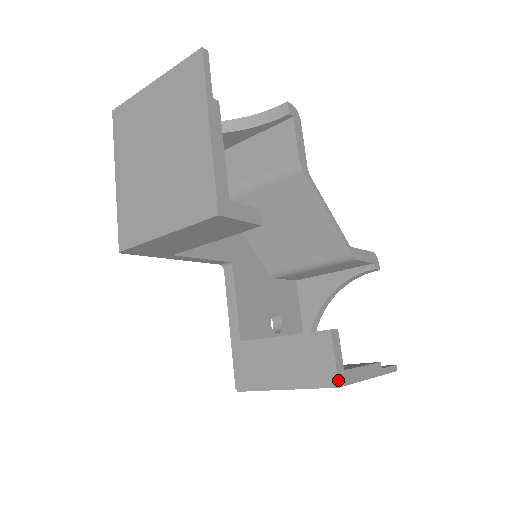
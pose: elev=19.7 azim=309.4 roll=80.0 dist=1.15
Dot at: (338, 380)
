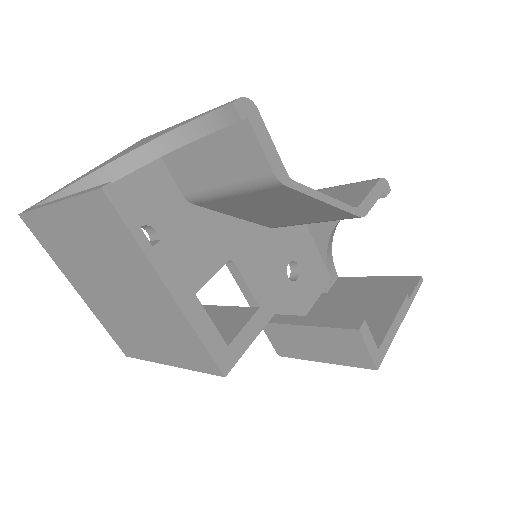
Dot at: (375, 365)
